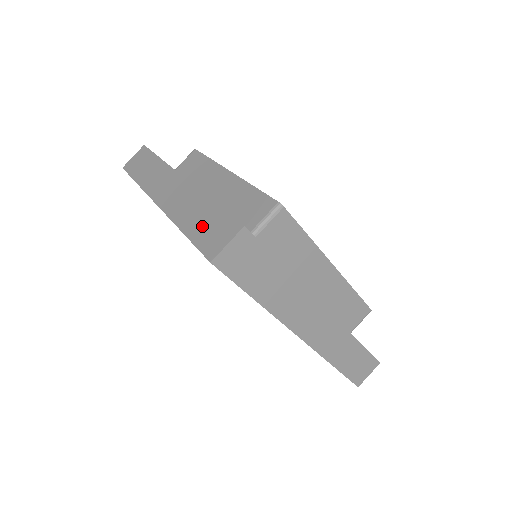
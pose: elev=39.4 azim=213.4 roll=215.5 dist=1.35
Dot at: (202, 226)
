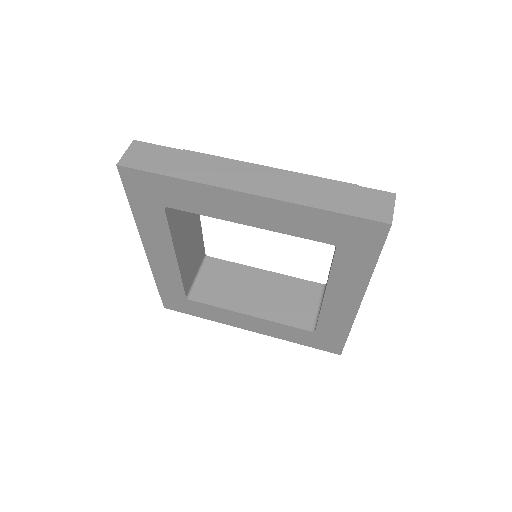
Dot at: (346, 201)
